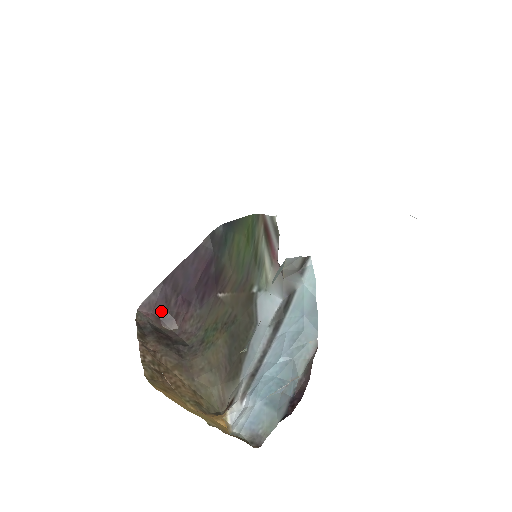
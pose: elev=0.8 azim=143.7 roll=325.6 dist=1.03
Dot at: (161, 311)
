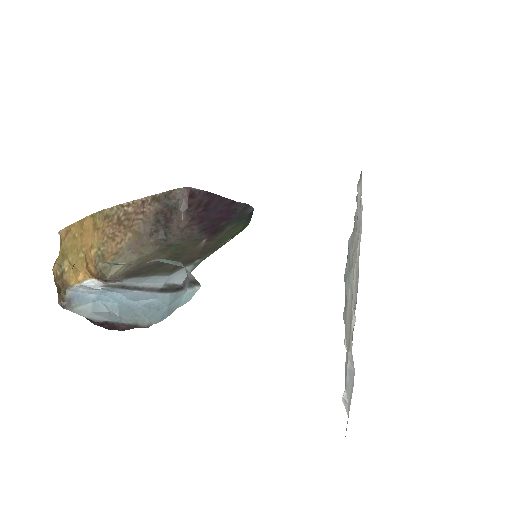
Dot at: (192, 205)
